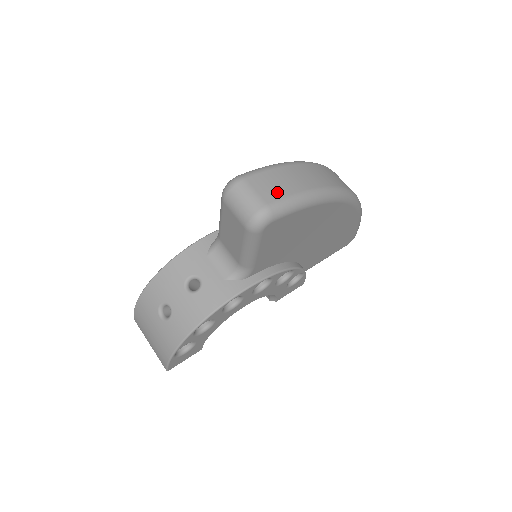
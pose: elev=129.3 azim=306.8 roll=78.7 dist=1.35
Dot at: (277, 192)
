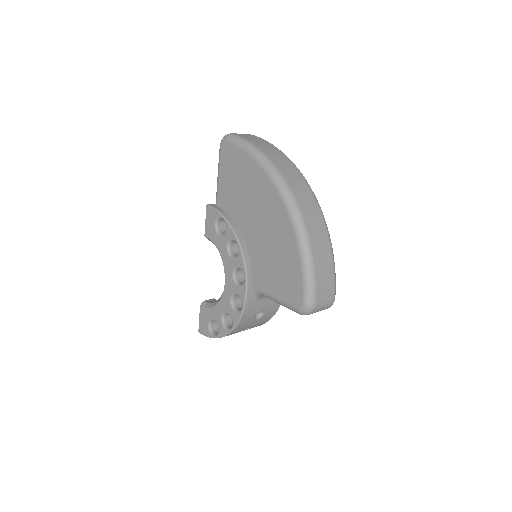
Dot at: (330, 286)
